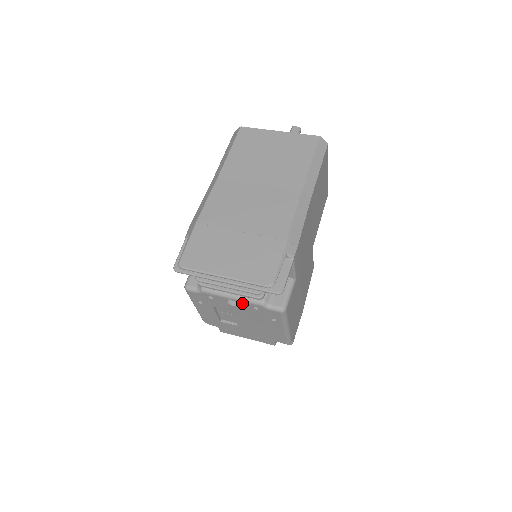
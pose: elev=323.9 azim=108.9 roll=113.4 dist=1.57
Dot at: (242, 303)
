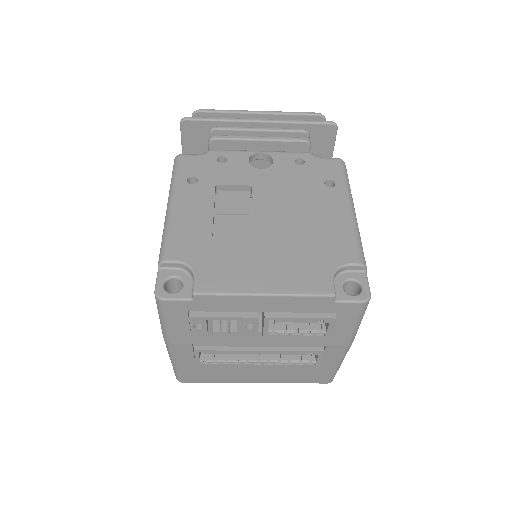
Dot at: (277, 157)
